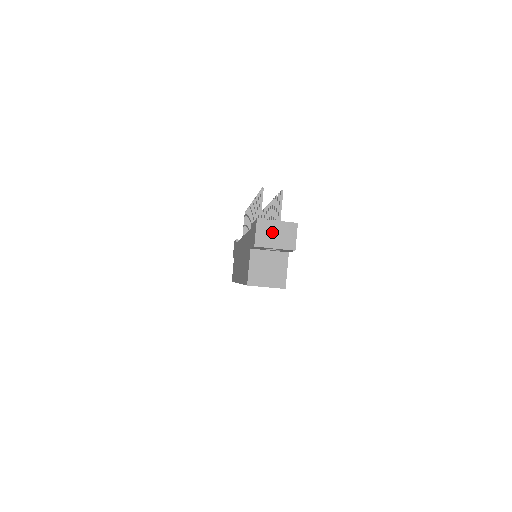
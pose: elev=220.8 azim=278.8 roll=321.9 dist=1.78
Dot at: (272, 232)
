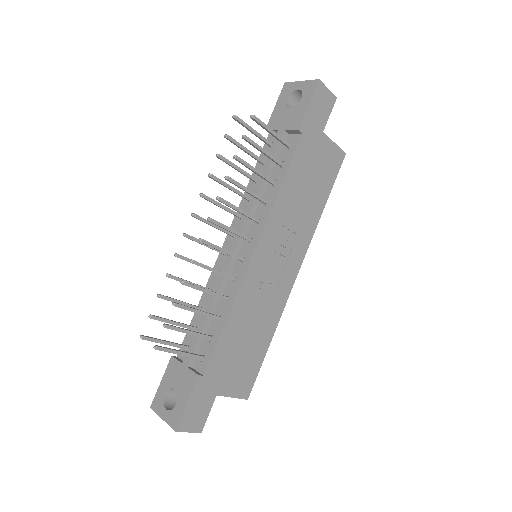
Dot at: occluded
